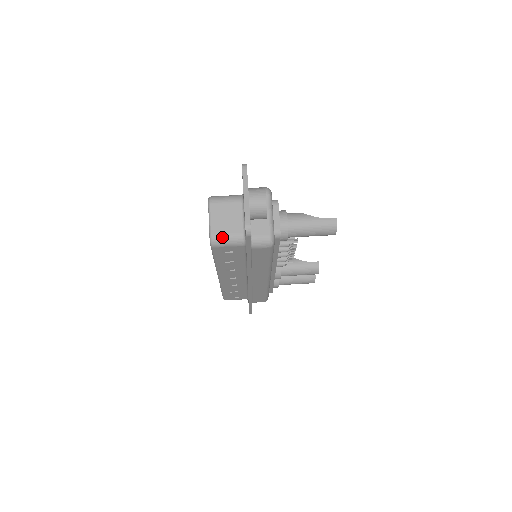
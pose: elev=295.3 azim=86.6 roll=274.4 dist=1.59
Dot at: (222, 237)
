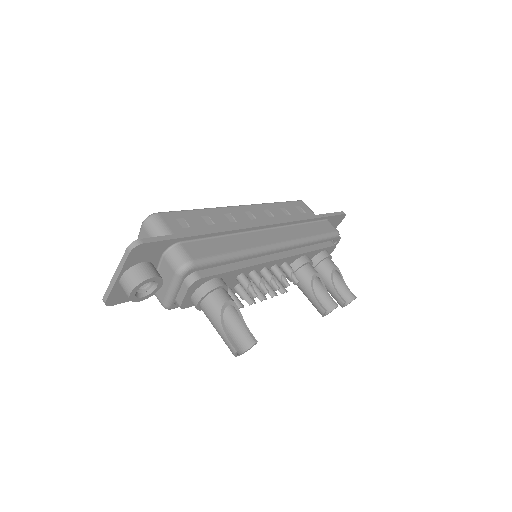
Dot at: occluded
